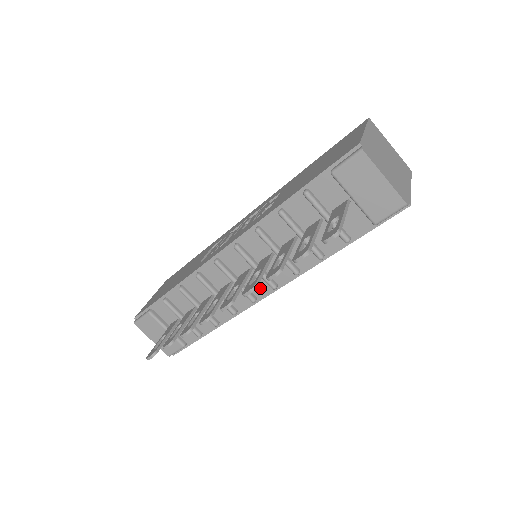
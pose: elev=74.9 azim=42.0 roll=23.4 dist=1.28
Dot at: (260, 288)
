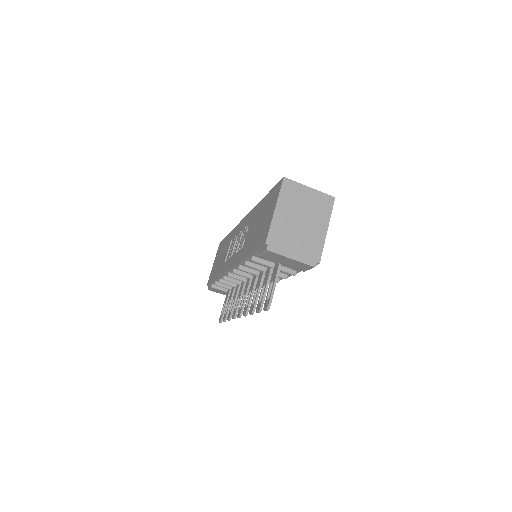
Dot at: occluded
